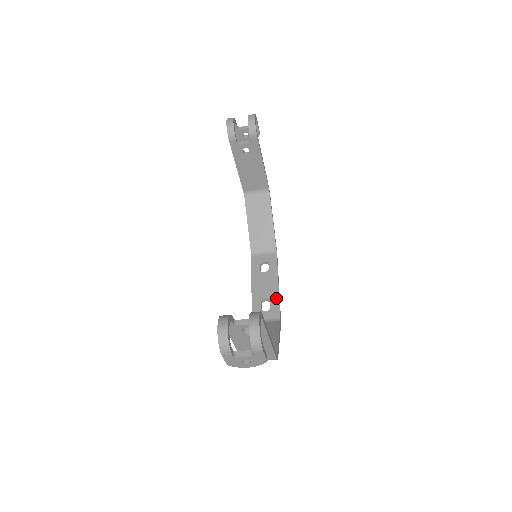
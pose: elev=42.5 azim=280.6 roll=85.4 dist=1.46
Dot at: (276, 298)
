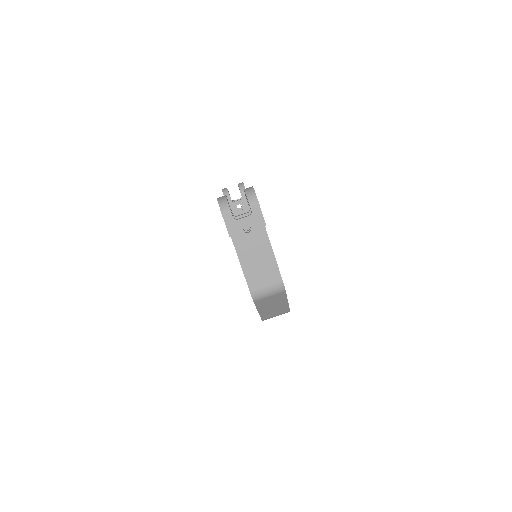
Dot at: occluded
